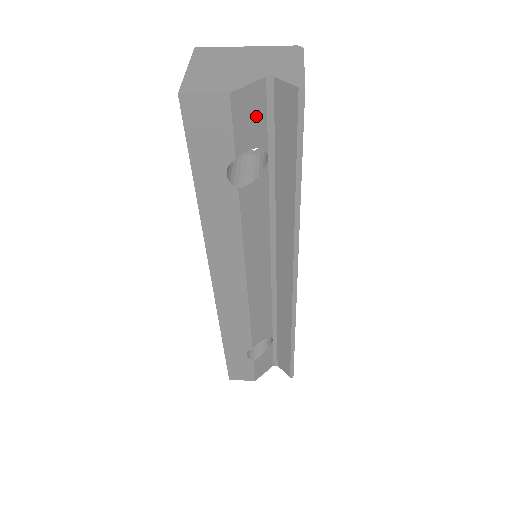
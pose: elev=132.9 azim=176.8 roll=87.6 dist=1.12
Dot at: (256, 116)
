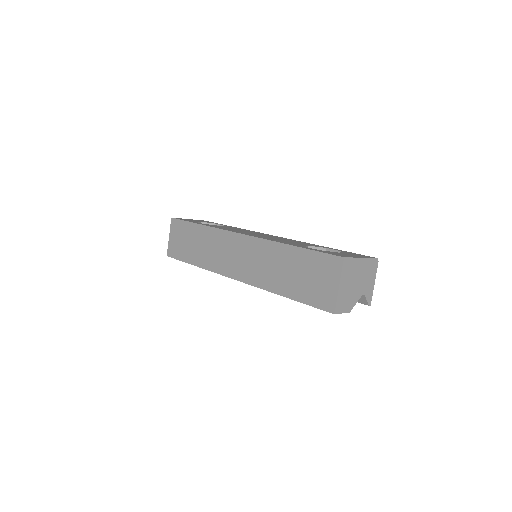
Dot at: occluded
